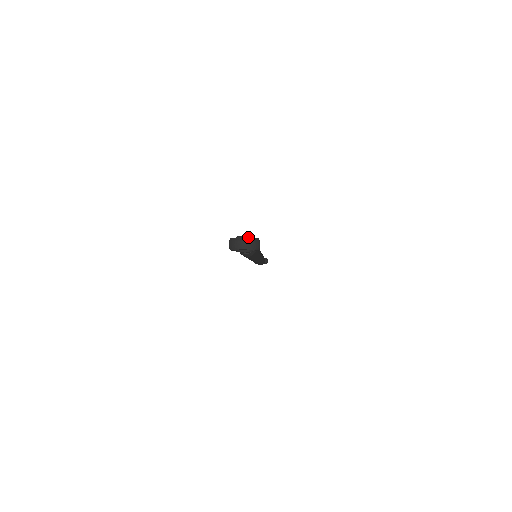
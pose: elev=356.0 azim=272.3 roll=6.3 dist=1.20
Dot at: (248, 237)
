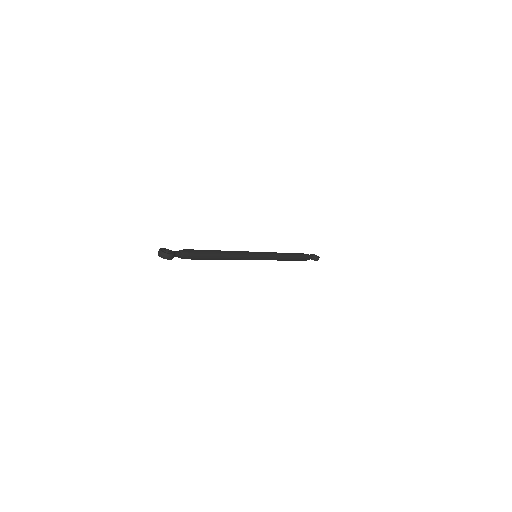
Dot at: (163, 252)
